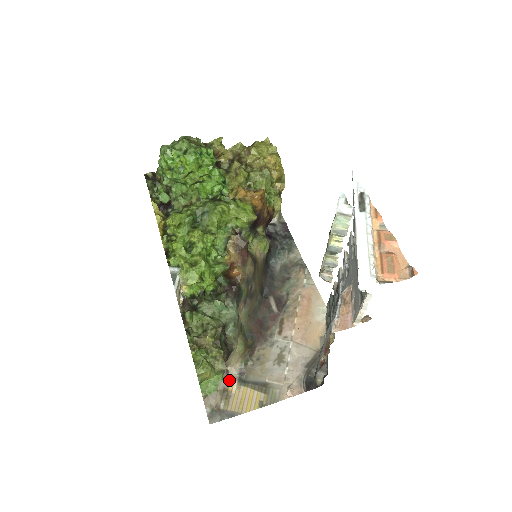
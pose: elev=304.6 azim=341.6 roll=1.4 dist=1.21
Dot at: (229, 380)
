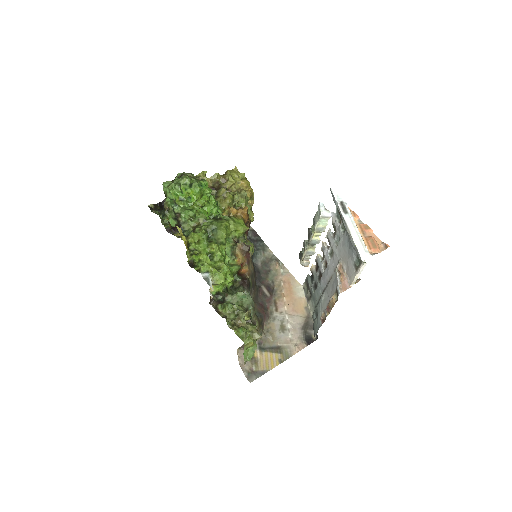
Dot at: occluded
